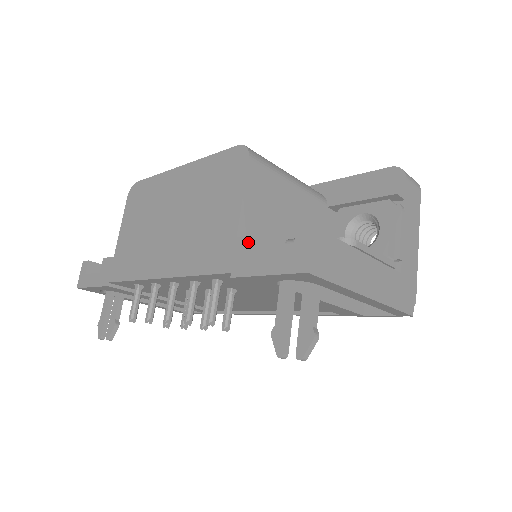
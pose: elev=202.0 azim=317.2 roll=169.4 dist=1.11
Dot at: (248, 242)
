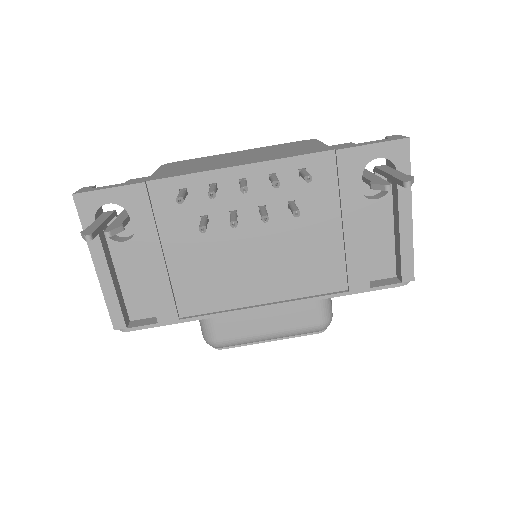
Dot at: (343, 144)
